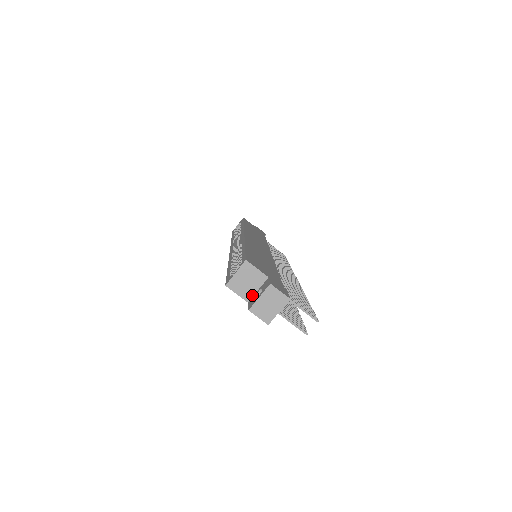
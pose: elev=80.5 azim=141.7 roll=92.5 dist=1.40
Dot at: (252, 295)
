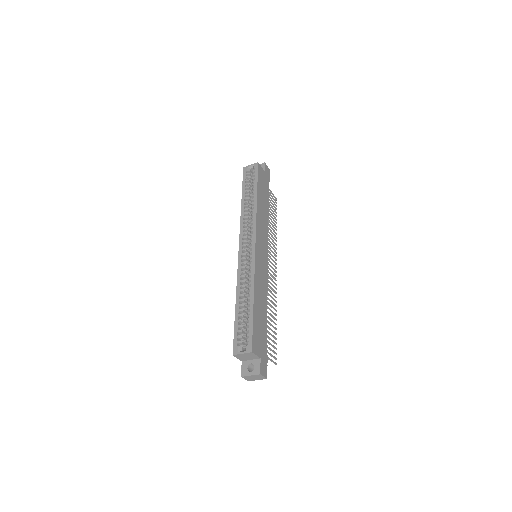
Dot at: (246, 360)
